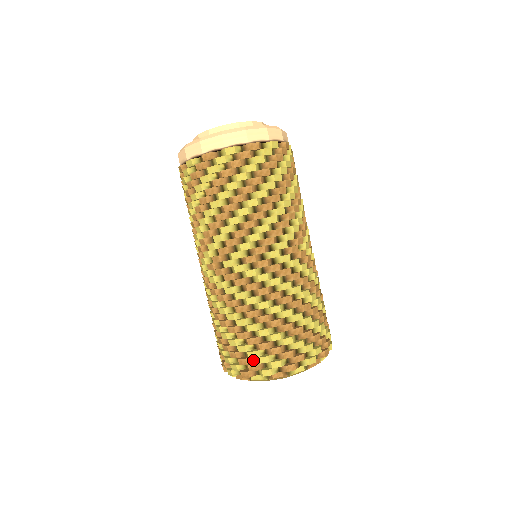
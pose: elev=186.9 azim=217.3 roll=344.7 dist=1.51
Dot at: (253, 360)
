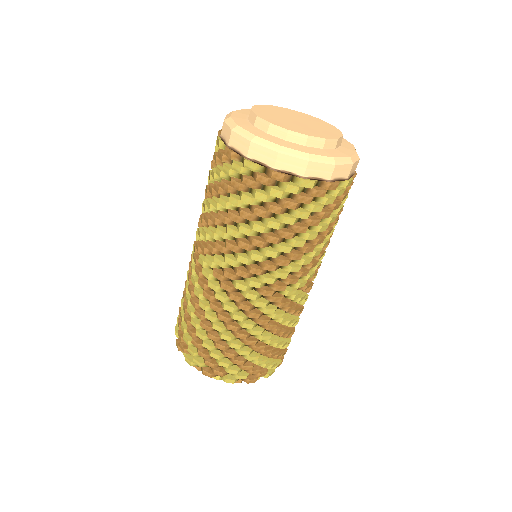
Dot at: (220, 365)
